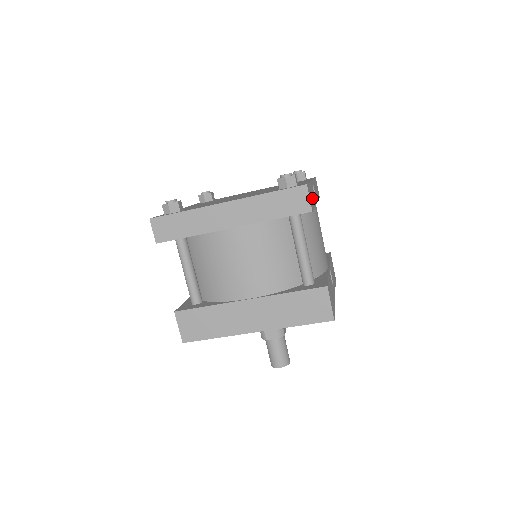
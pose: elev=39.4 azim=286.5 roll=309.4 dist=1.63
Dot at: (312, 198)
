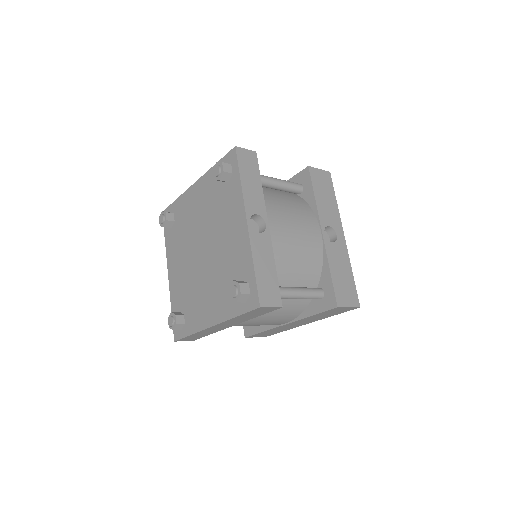
Dot at: (268, 272)
